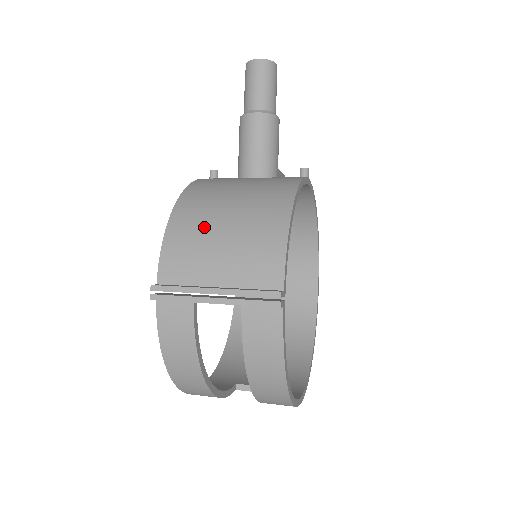
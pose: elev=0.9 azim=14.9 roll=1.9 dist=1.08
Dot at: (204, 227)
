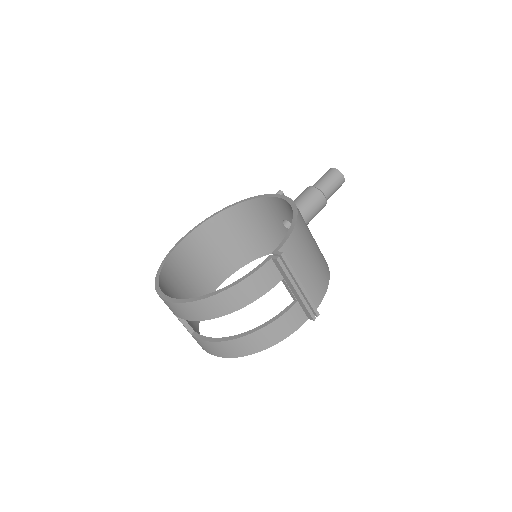
Dot at: (307, 245)
